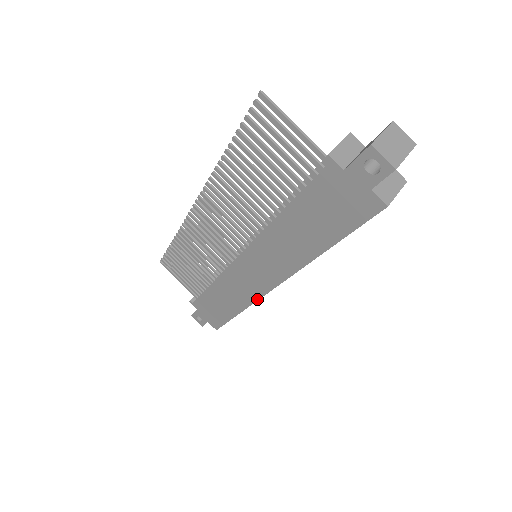
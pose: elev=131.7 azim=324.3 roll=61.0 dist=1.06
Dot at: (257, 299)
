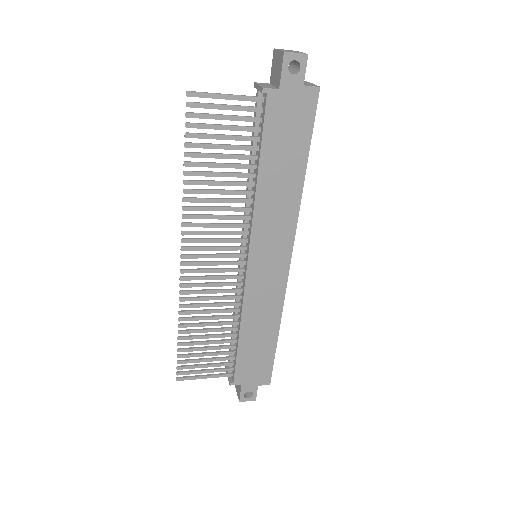
Dot at: (284, 291)
